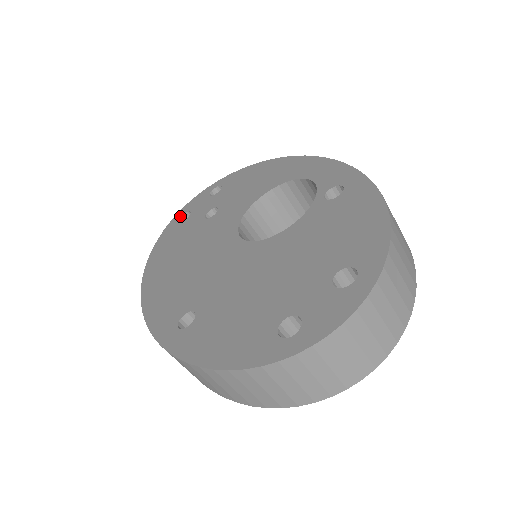
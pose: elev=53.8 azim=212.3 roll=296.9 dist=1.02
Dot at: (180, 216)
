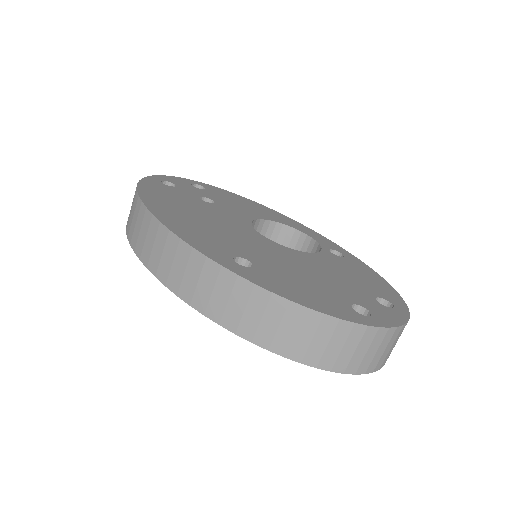
Dot at: (161, 180)
